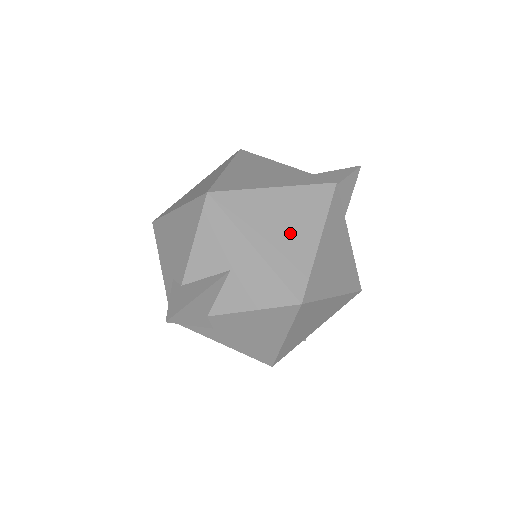
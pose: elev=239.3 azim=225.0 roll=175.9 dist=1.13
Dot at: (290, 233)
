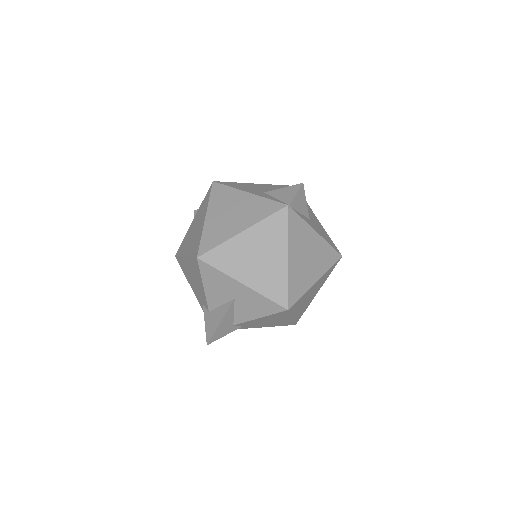
Dot at: (264, 262)
